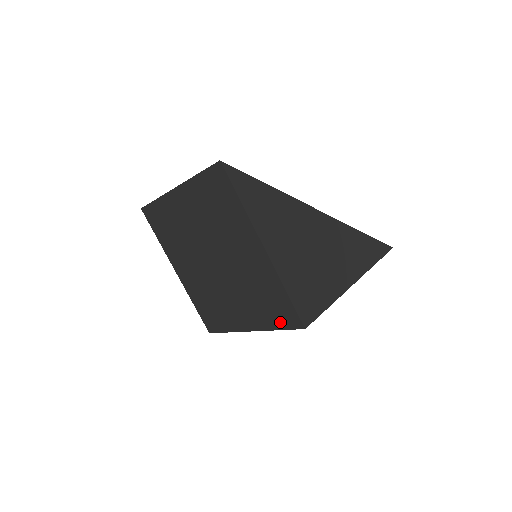
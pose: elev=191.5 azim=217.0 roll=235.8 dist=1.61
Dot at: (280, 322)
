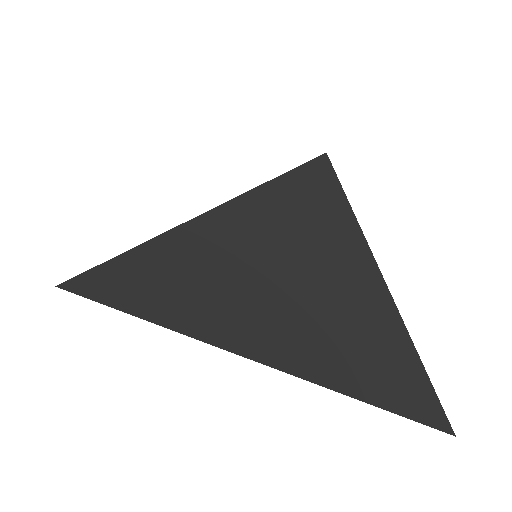
Dot at: occluded
